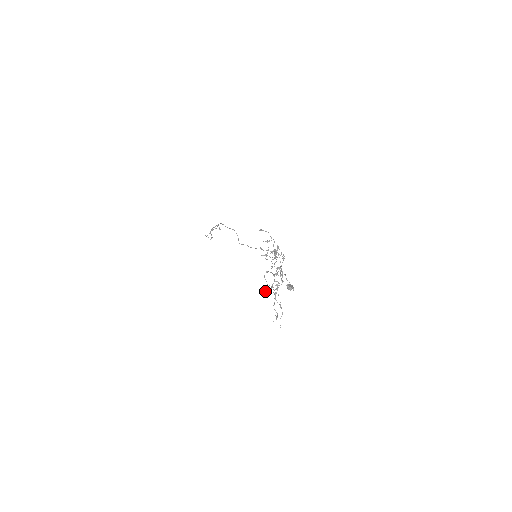
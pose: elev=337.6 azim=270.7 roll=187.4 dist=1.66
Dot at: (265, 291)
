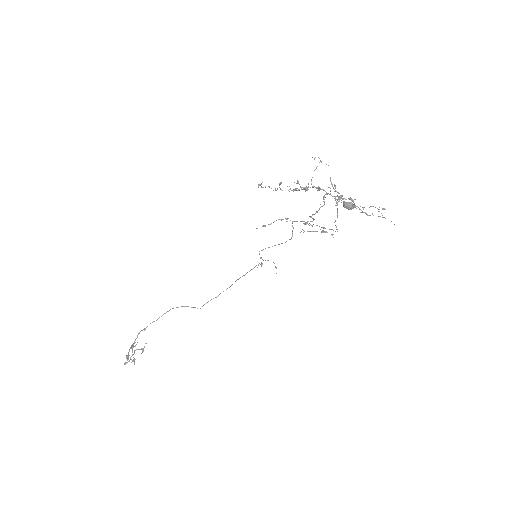
Dot at: (341, 198)
